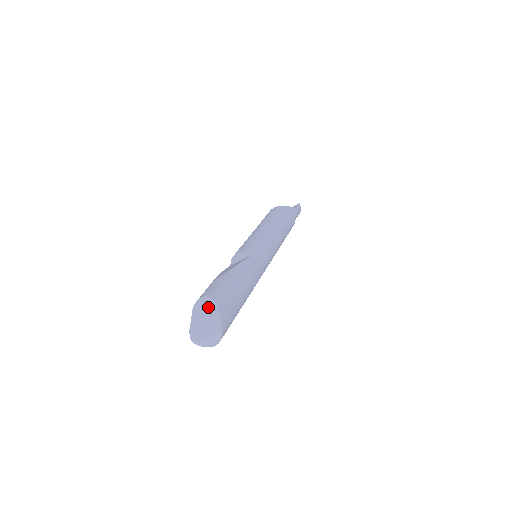
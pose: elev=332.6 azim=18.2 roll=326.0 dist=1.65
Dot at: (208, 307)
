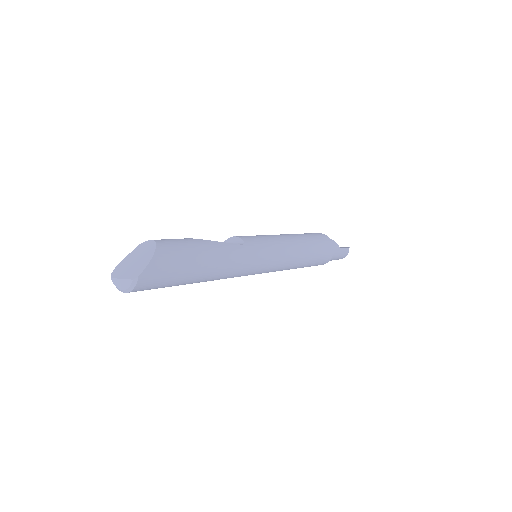
Dot at: (147, 251)
